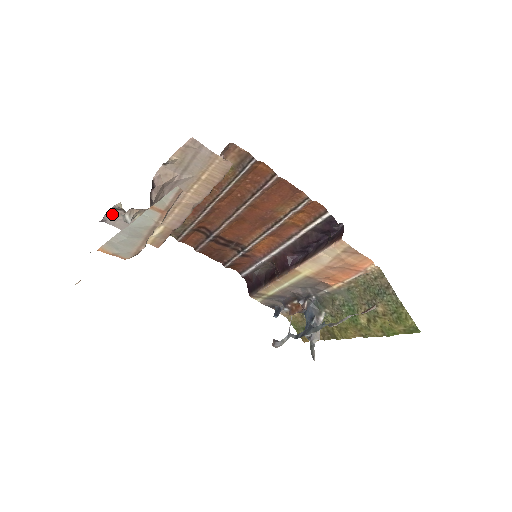
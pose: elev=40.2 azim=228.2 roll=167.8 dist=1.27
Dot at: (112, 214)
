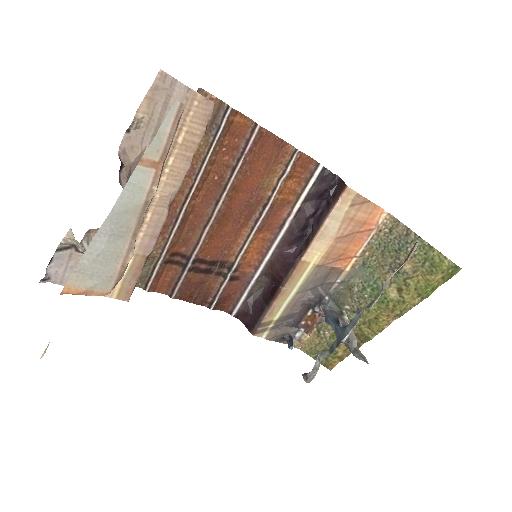
Dot at: (58, 261)
